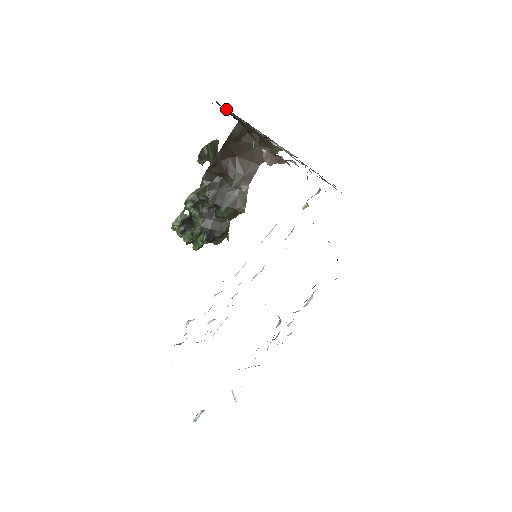
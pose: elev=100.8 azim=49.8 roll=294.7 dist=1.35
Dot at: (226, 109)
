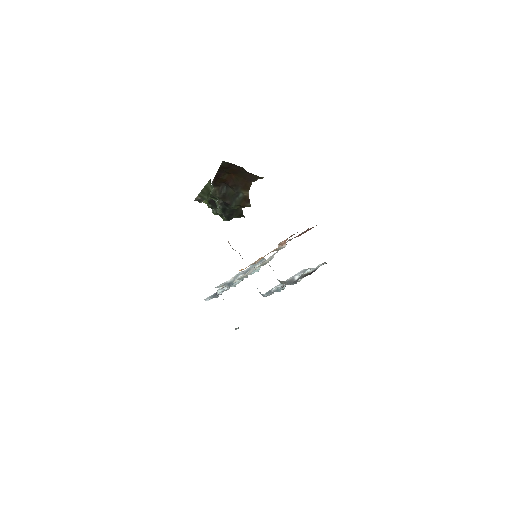
Dot at: occluded
